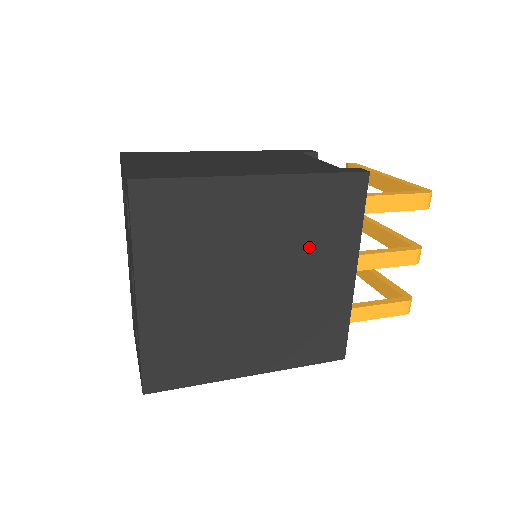
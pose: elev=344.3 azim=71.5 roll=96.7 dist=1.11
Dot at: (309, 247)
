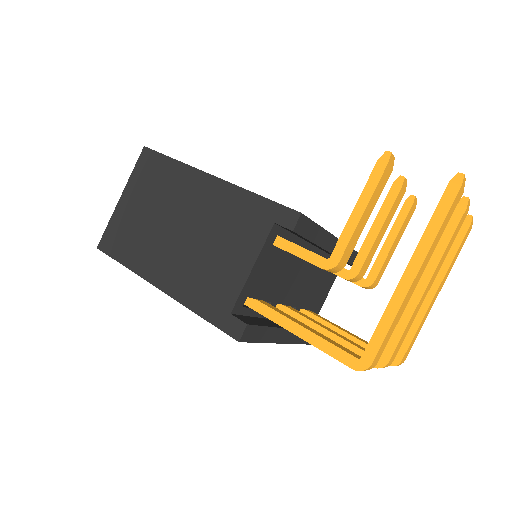
Dot at: occluded
